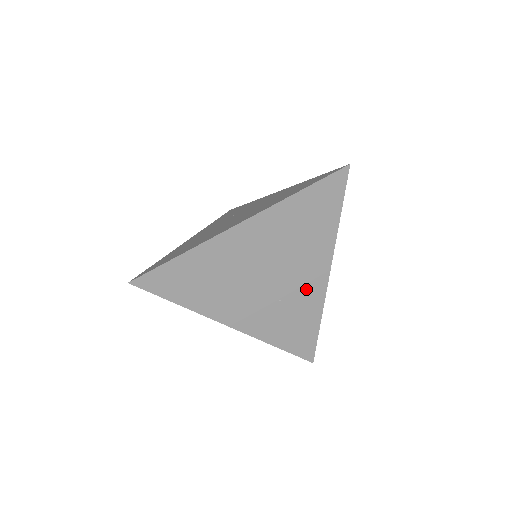
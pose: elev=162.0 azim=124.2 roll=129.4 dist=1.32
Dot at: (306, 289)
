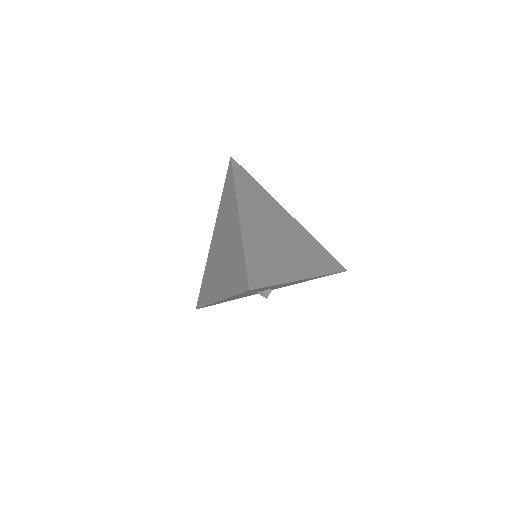
Dot at: (295, 230)
